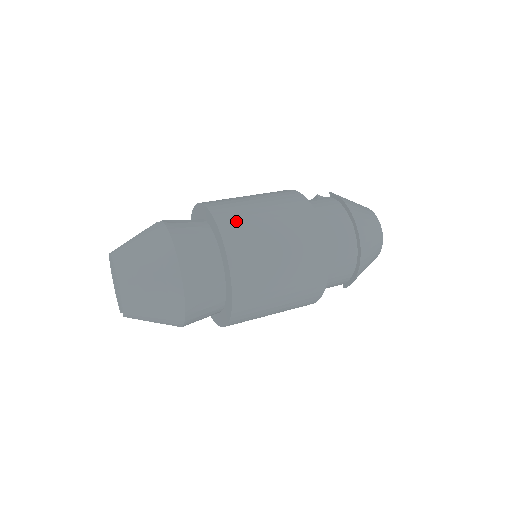
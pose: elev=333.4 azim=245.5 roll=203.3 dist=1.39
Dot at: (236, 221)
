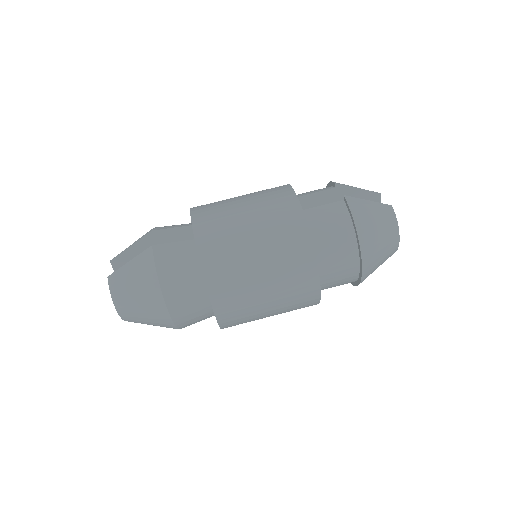
Dot at: (222, 263)
